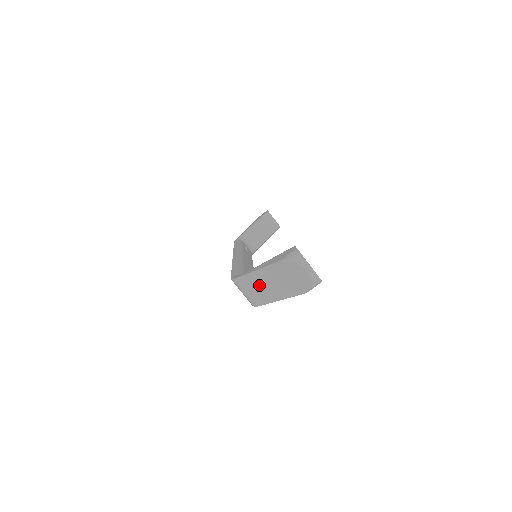
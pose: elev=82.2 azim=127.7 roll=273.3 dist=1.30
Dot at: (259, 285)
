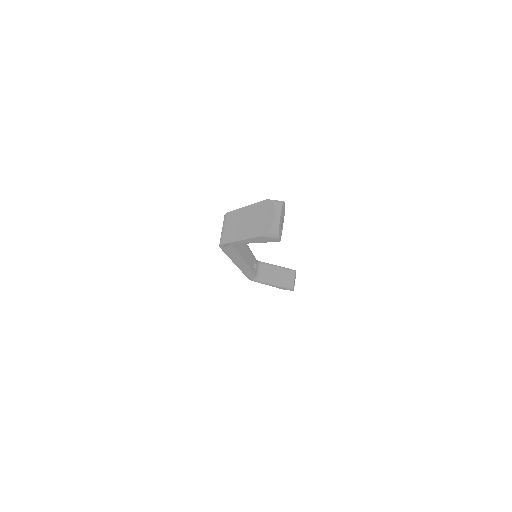
Dot at: (237, 221)
